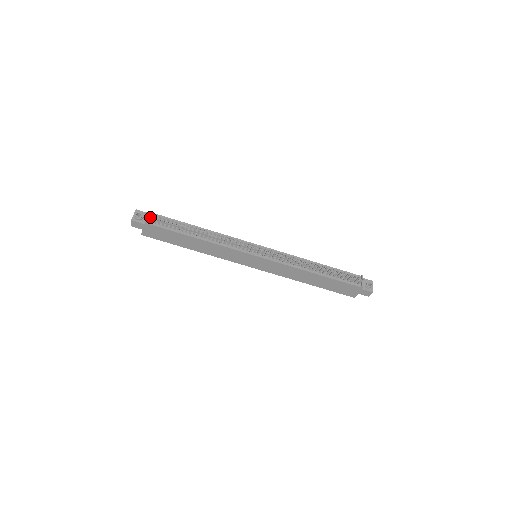
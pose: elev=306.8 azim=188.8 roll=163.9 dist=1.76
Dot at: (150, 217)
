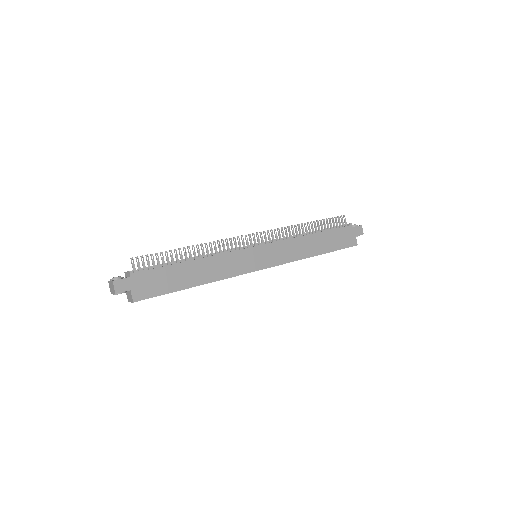
Dot at: occluded
